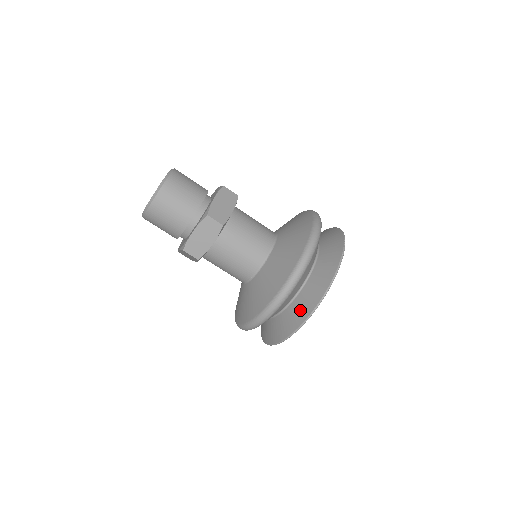
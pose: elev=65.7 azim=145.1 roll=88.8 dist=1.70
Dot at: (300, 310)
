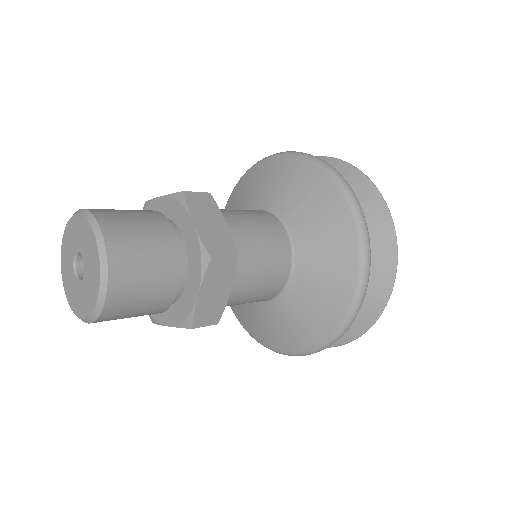
Dot at: (362, 202)
